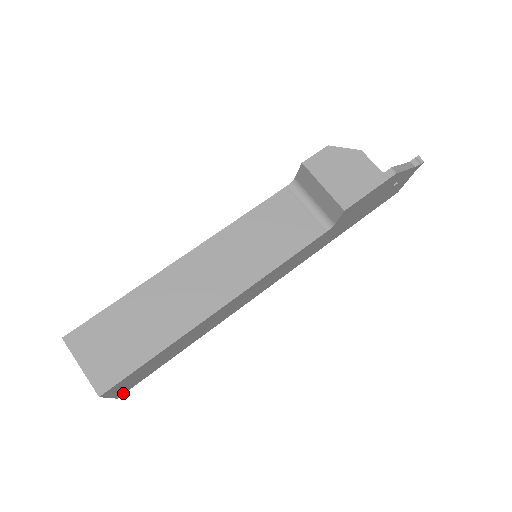
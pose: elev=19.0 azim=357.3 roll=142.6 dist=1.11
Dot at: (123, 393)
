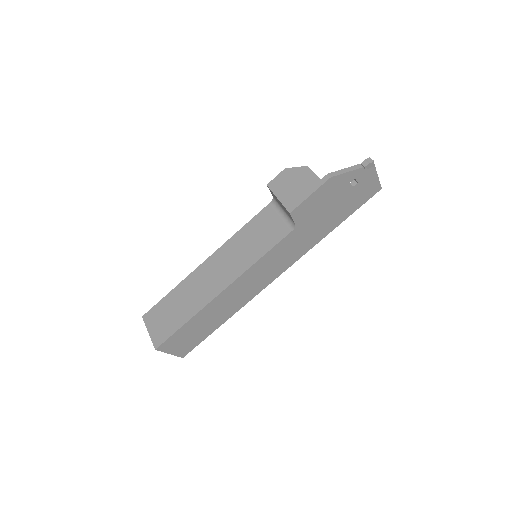
Dot at: (185, 354)
